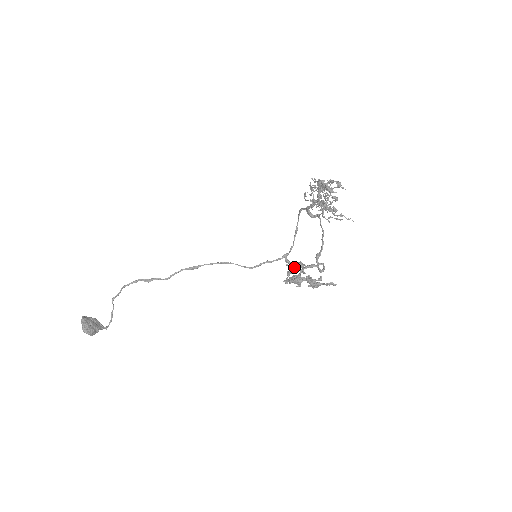
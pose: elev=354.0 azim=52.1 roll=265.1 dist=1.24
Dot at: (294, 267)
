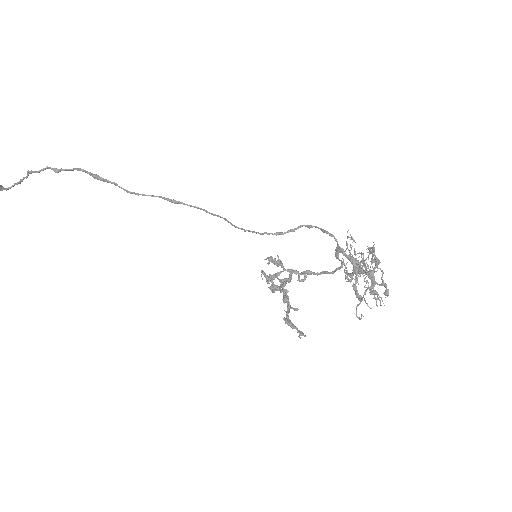
Dot at: (283, 289)
